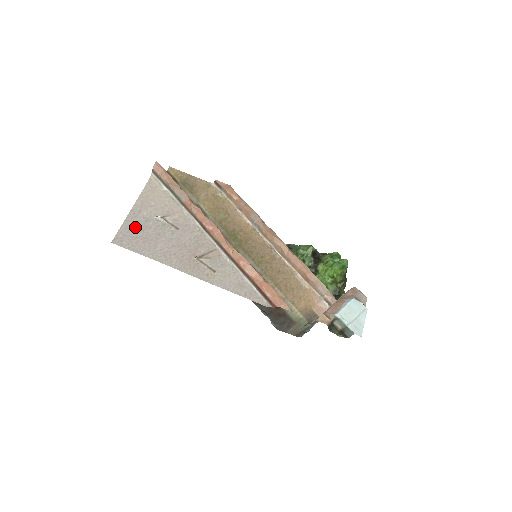
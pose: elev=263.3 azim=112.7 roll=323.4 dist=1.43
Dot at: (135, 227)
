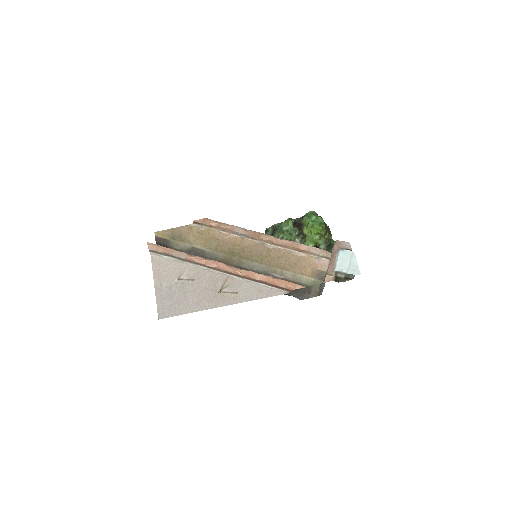
Dot at: (166, 298)
